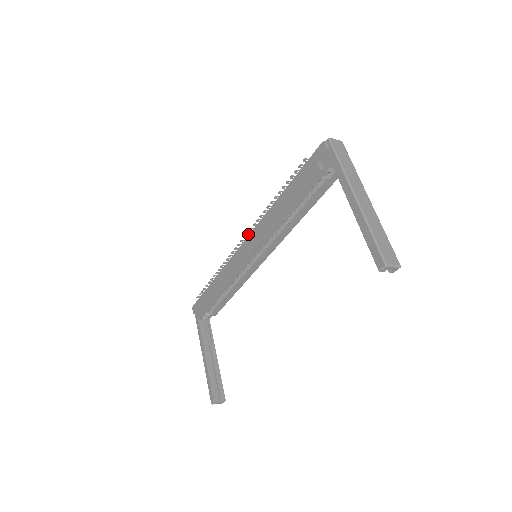
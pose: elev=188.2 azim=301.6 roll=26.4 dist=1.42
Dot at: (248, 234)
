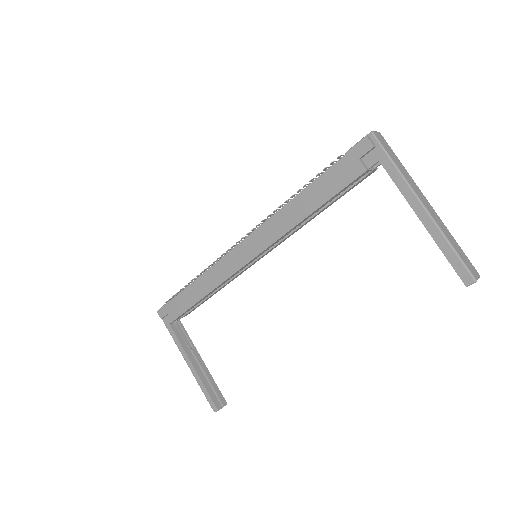
Dot at: (247, 234)
